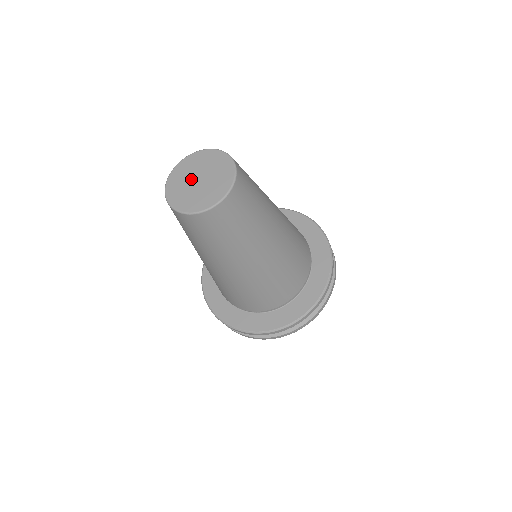
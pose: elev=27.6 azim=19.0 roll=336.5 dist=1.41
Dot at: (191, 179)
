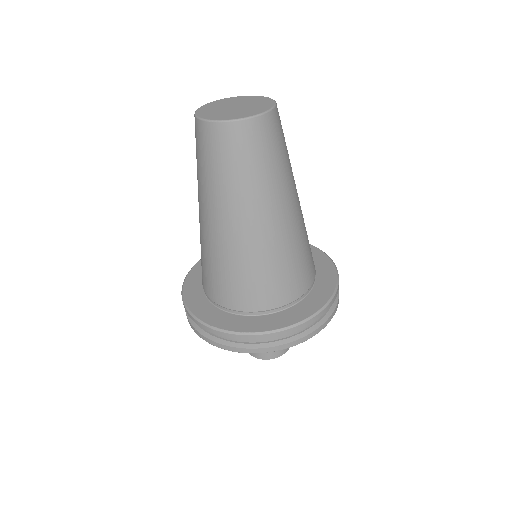
Dot at: (226, 109)
